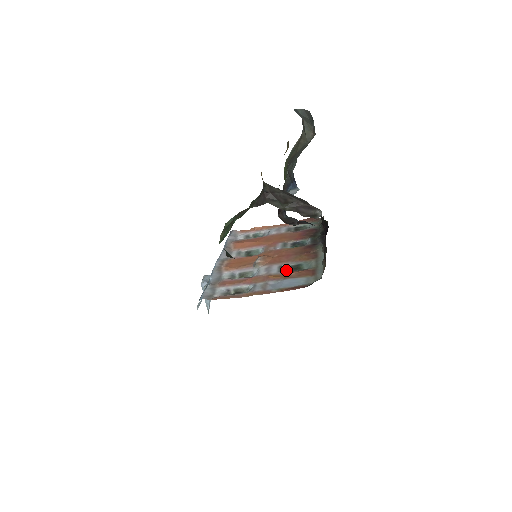
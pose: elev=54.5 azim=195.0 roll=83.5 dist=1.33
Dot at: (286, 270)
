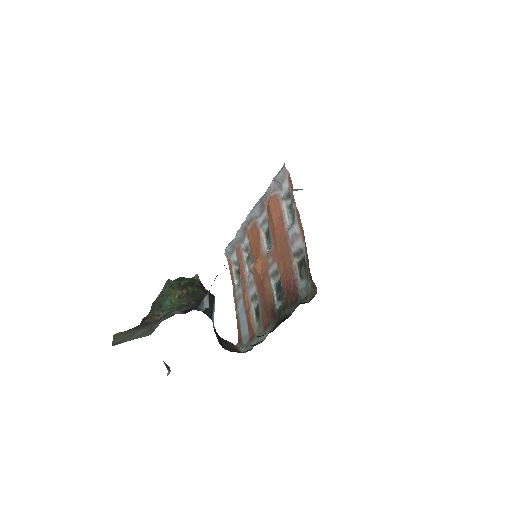
Dot at: (255, 303)
